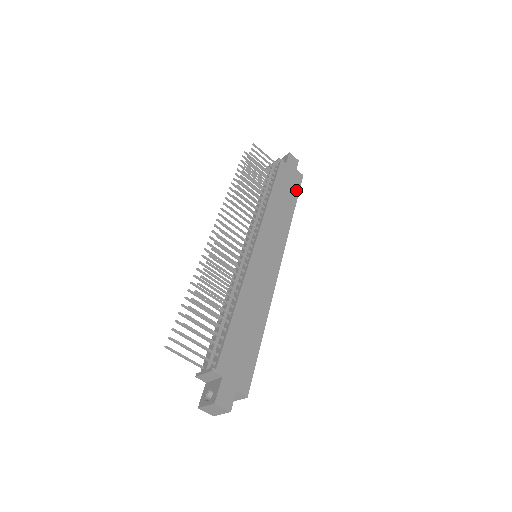
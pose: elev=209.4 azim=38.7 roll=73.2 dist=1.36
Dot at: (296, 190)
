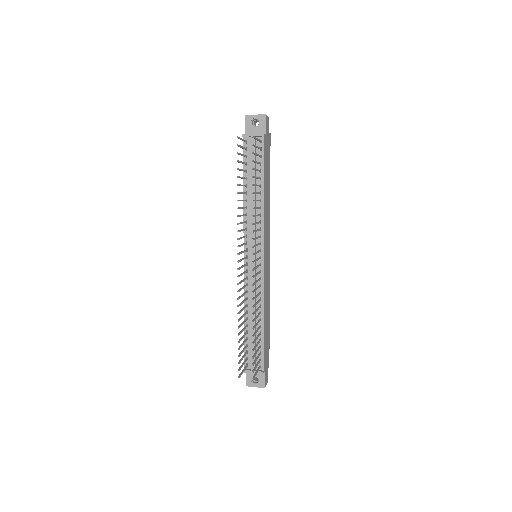
Dot at: occluded
